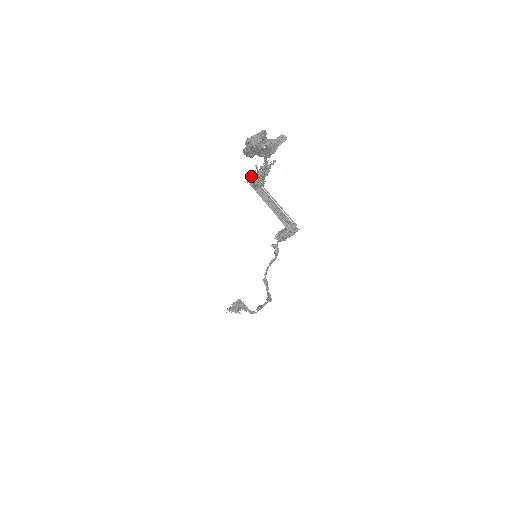
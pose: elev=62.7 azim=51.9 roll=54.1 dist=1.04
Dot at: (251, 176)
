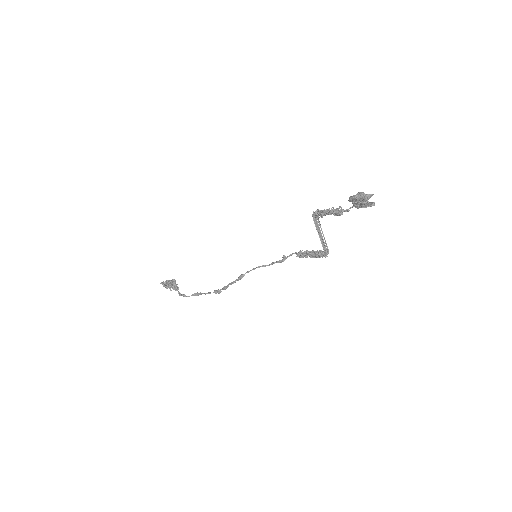
Dot at: (326, 209)
